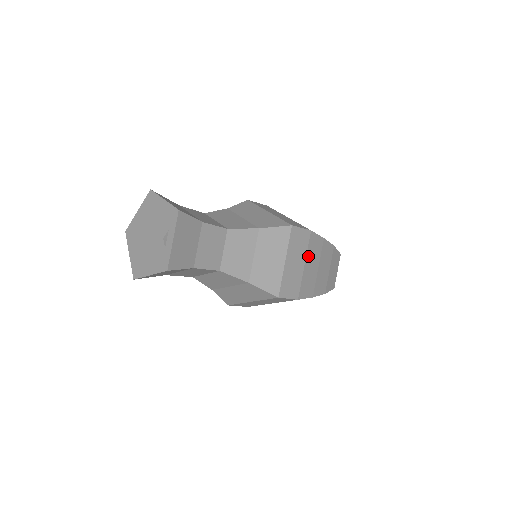
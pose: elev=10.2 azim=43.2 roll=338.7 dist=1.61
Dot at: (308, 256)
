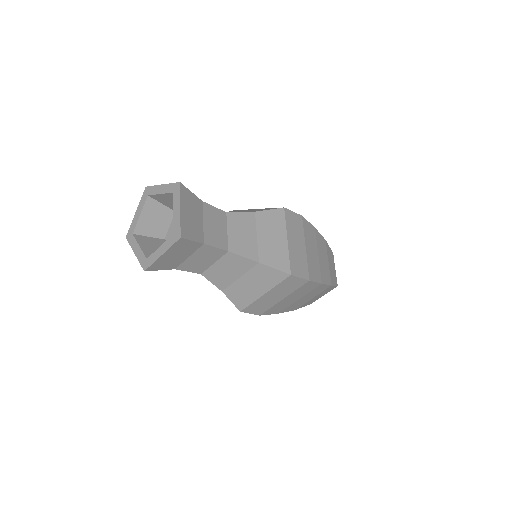
Dot at: (293, 294)
